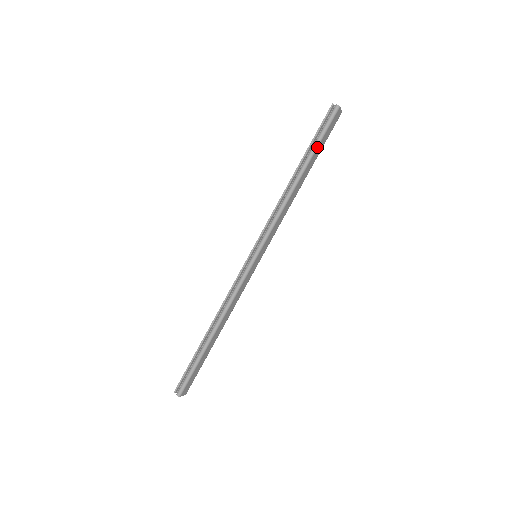
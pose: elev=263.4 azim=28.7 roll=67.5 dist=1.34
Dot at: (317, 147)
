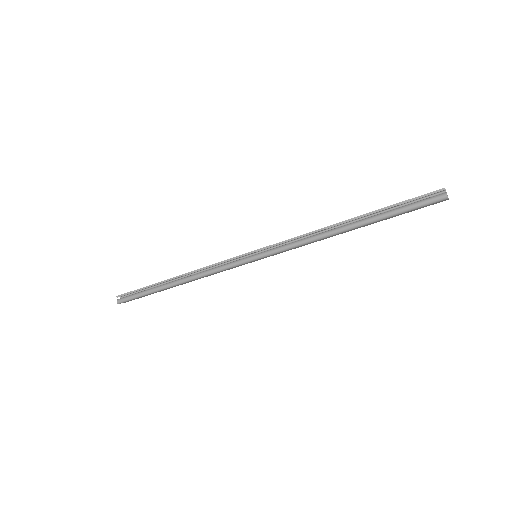
Dot at: (389, 217)
